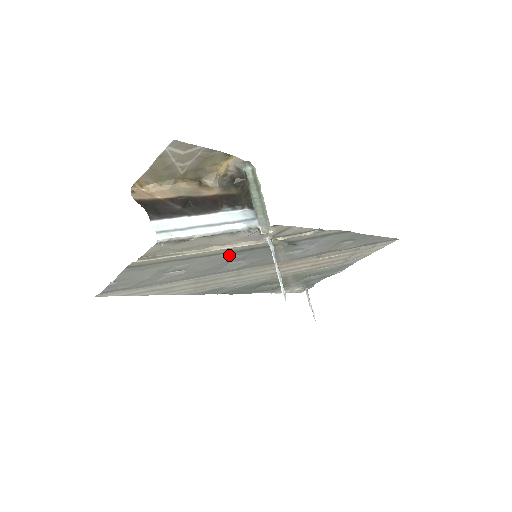
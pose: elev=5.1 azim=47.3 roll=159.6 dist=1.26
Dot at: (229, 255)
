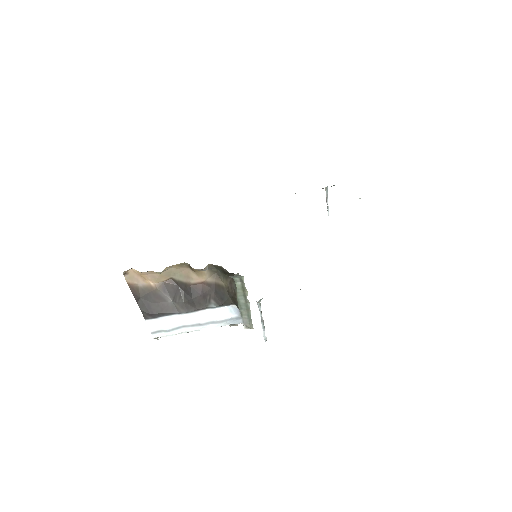
Dot at: occluded
